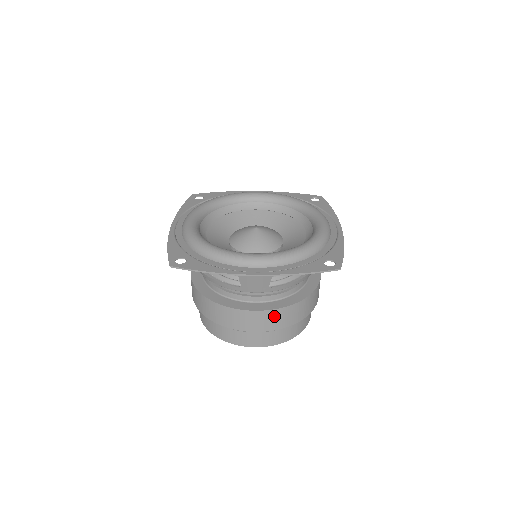
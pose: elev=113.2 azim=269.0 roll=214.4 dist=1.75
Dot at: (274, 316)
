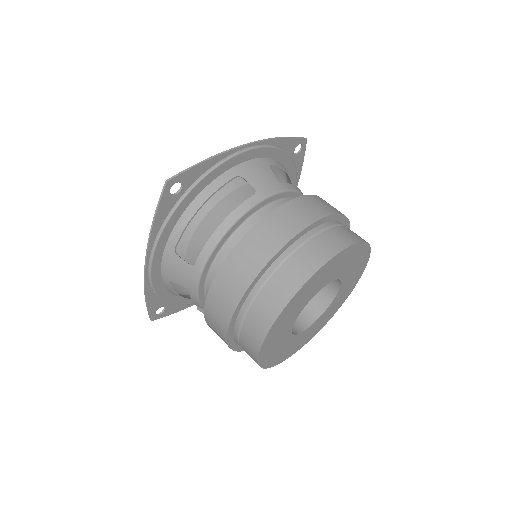
Dot at: (316, 201)
